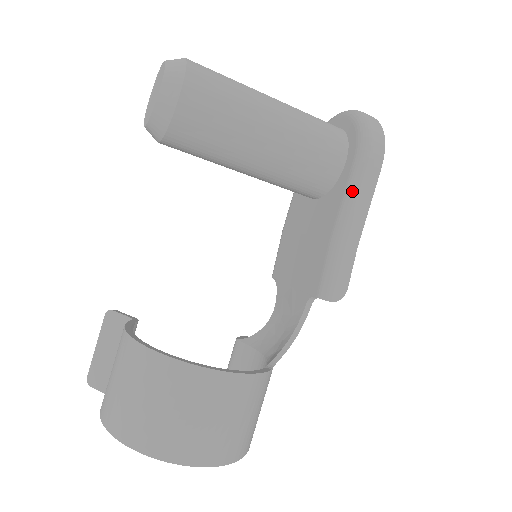
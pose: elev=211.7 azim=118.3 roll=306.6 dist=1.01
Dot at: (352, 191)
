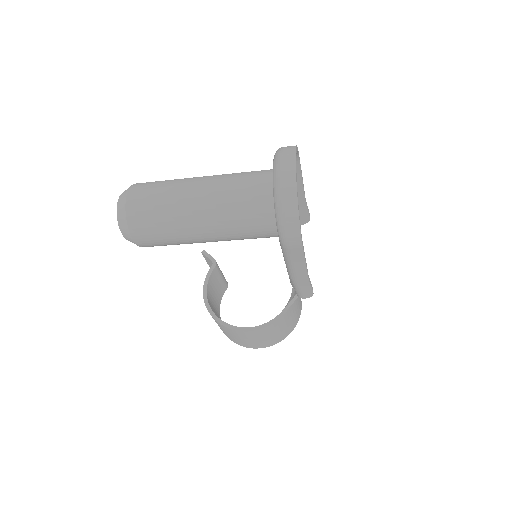
Dot at: (286, 259)
